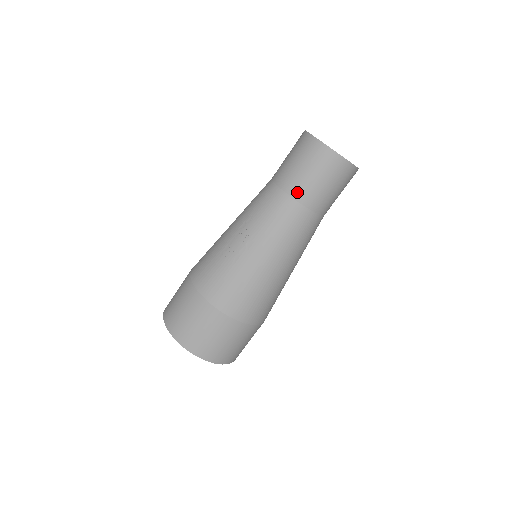
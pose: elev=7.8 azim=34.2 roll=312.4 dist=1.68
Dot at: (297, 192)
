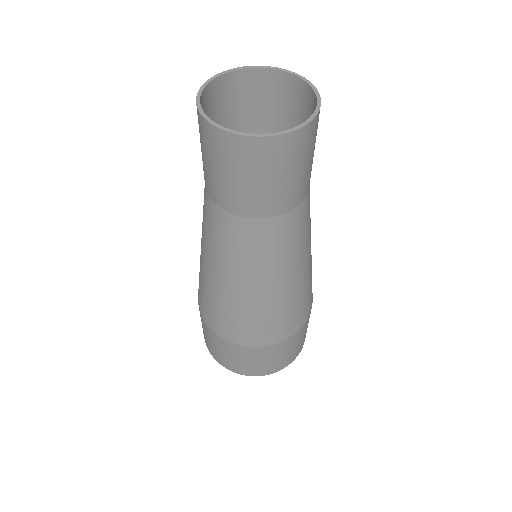
Dot at: (208, 188)
